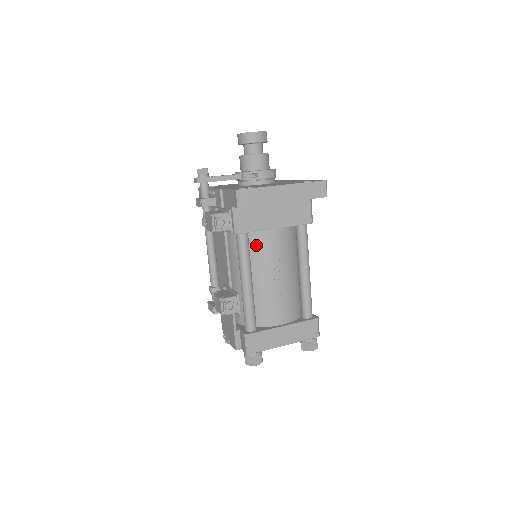
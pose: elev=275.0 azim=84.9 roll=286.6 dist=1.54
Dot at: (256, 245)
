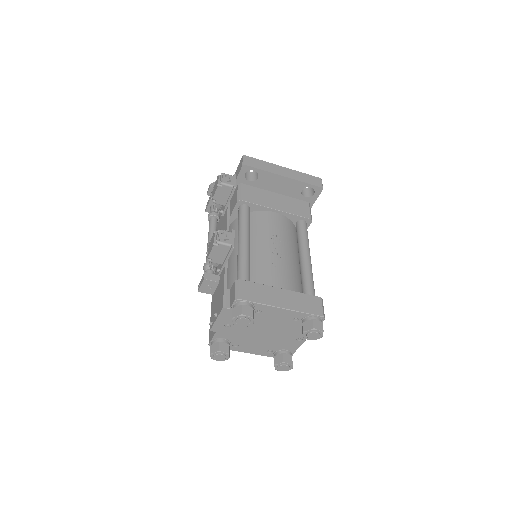
Dot at: (257, 221)
